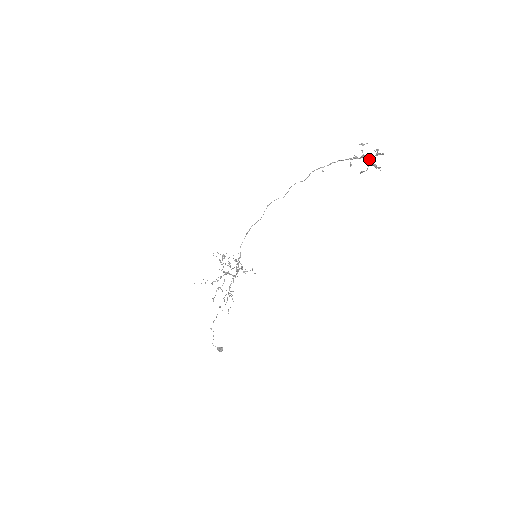
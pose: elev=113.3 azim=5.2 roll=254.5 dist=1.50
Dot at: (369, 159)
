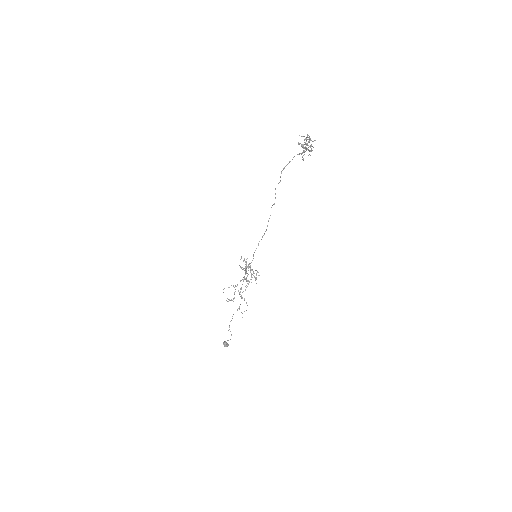
Dot at: (311, 149)
